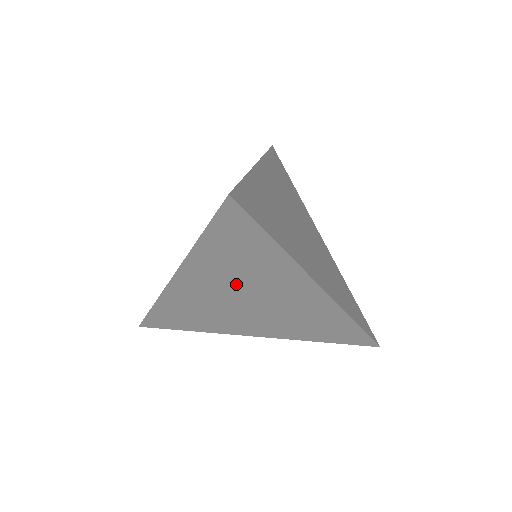
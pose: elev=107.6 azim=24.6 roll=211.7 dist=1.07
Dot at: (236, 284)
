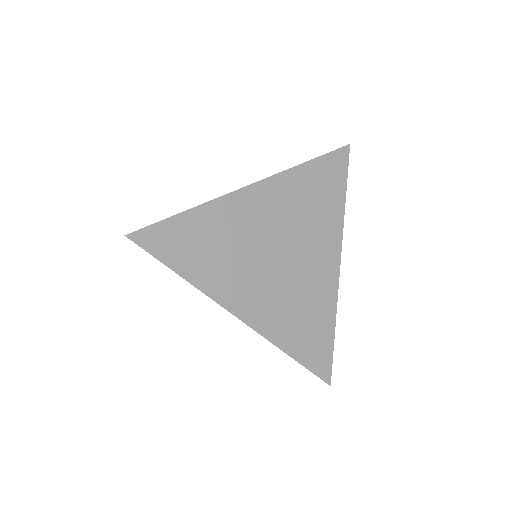
Dot at: occluded
